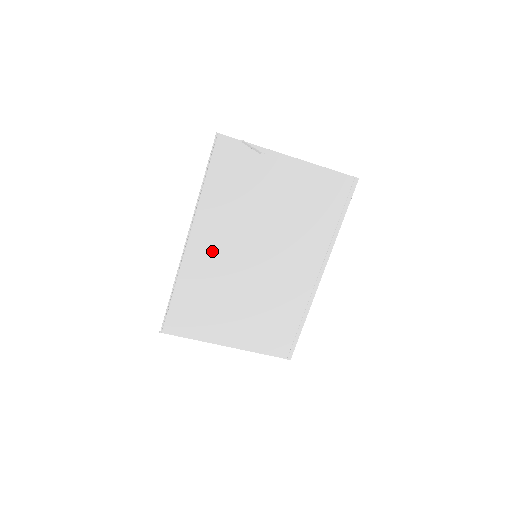
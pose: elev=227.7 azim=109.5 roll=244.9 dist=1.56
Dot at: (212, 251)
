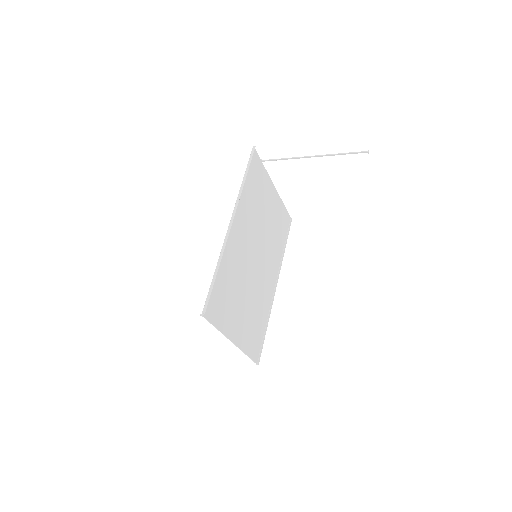
Dot at: (239, 240)
